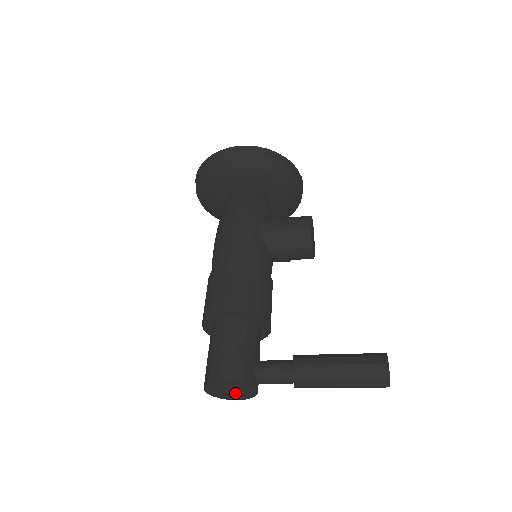
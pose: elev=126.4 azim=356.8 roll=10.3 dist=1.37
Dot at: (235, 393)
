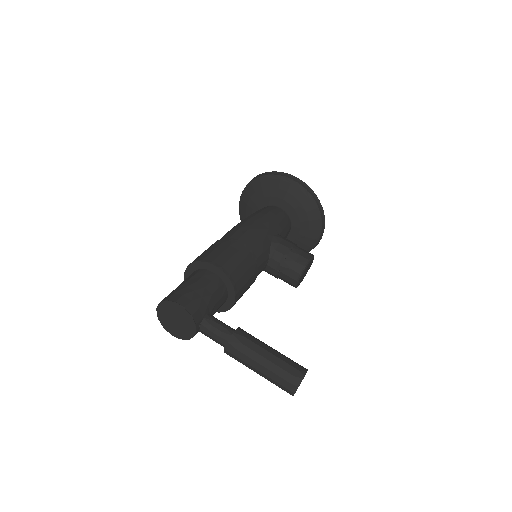
Dot at: (177, 325)
